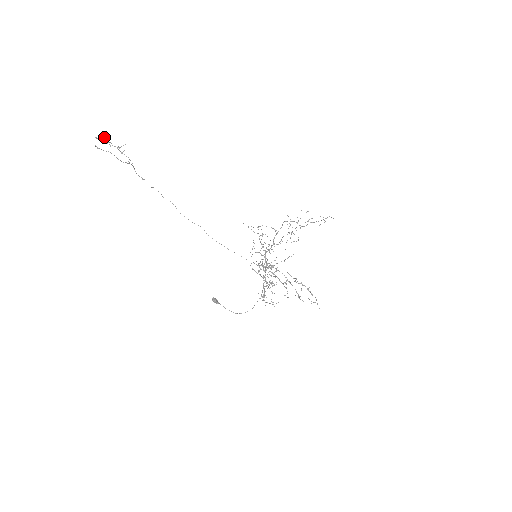
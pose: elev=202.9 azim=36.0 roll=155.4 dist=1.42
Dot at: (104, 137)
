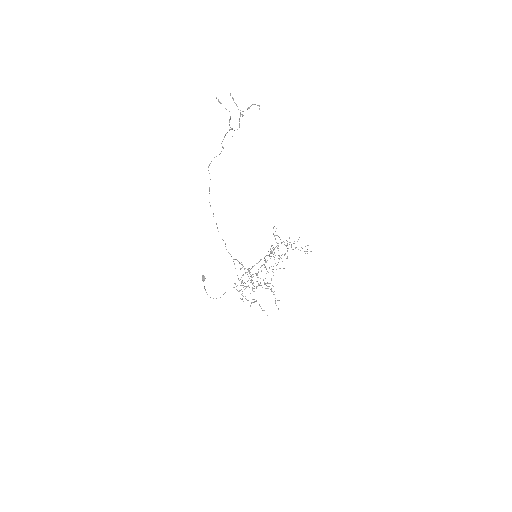
Dot at: occluded
